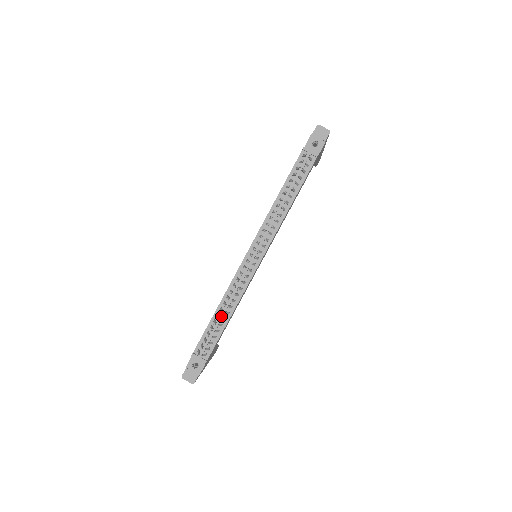
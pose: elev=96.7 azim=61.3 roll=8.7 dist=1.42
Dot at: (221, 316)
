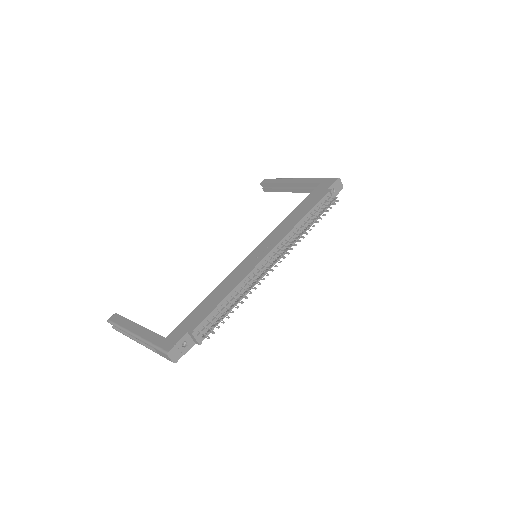
Dot at: (231, 303)
